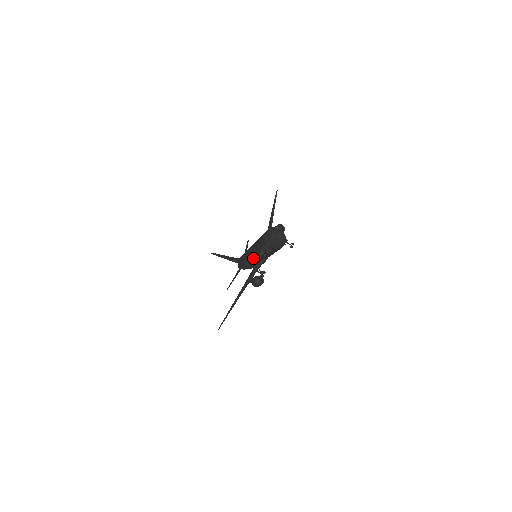
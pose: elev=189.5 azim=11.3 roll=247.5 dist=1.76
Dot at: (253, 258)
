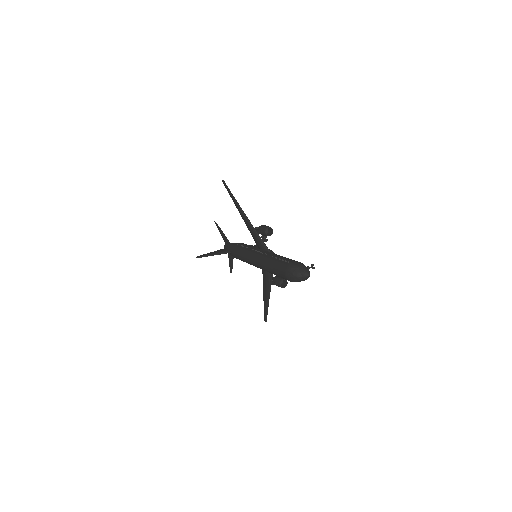
Dot at: occluded
